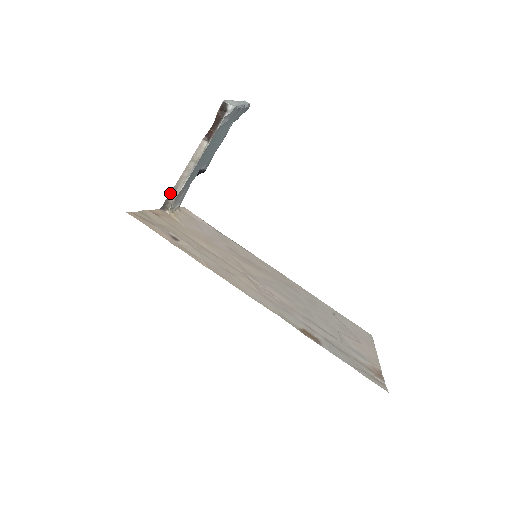
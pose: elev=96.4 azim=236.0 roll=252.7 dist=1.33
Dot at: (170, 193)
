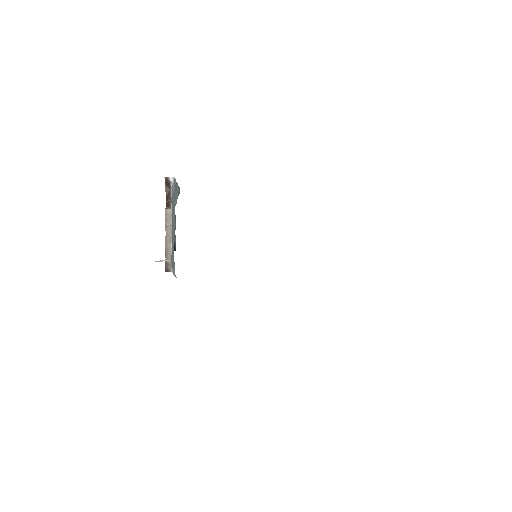
Dot at: occluded
